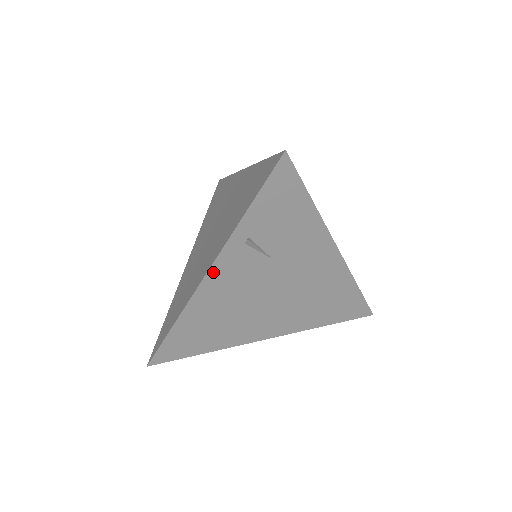
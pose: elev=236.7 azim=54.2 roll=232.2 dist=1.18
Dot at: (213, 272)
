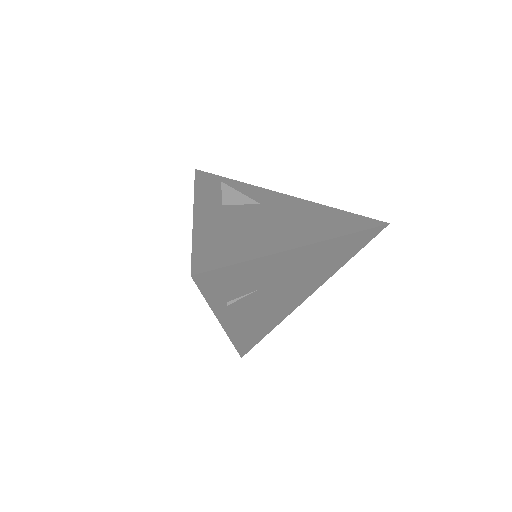
Dot at: (225, 323)
